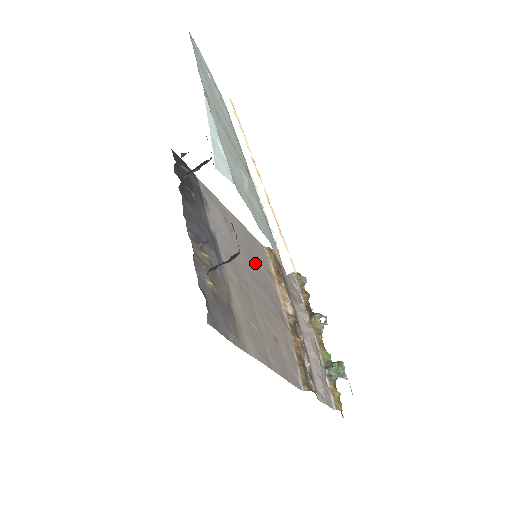
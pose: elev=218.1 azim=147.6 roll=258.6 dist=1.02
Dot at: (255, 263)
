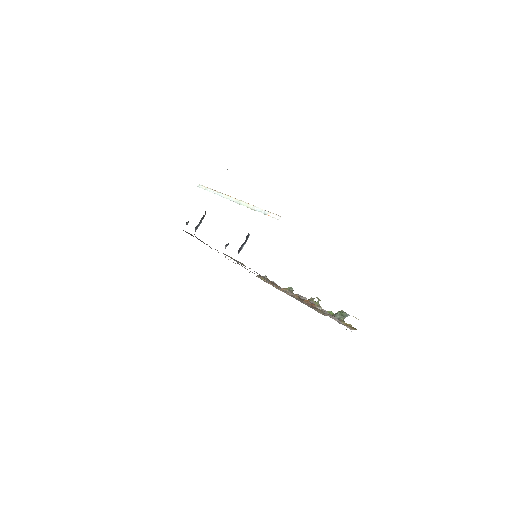
Dot at: occluded
